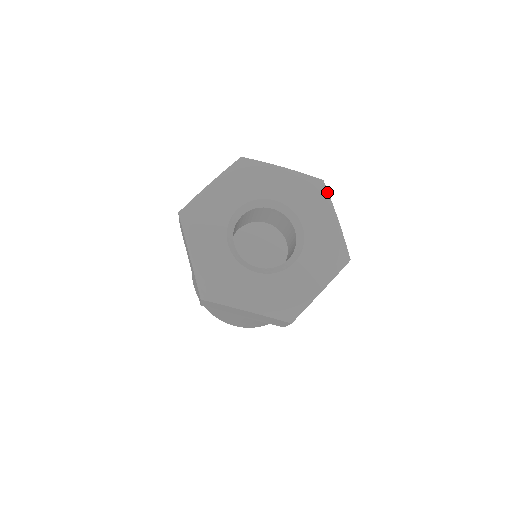
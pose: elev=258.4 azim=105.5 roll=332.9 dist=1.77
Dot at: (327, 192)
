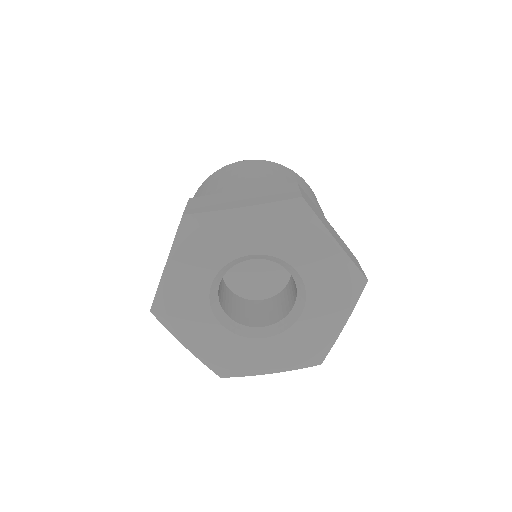
Dot at: (359, 296)
